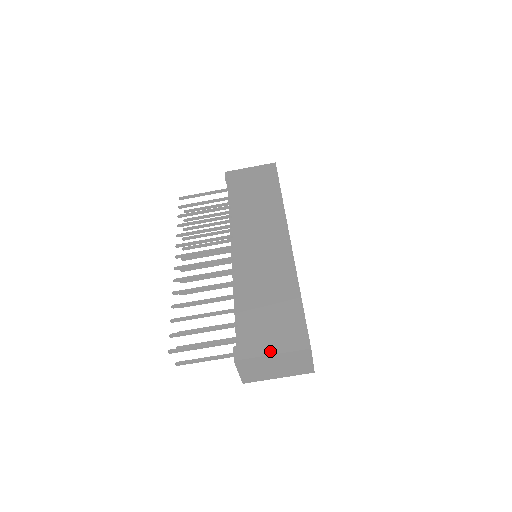
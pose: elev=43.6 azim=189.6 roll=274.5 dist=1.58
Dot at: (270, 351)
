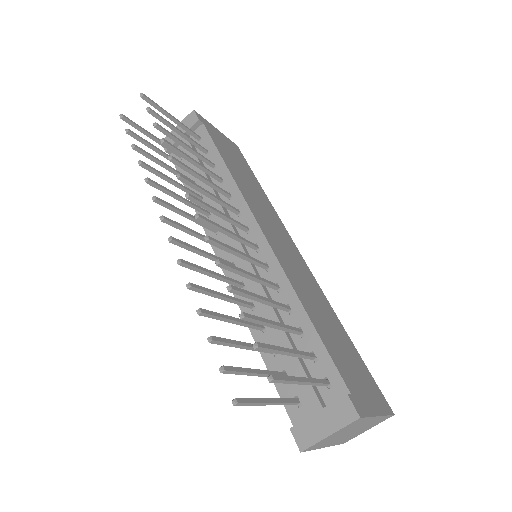
Dot at: (376, 410)
